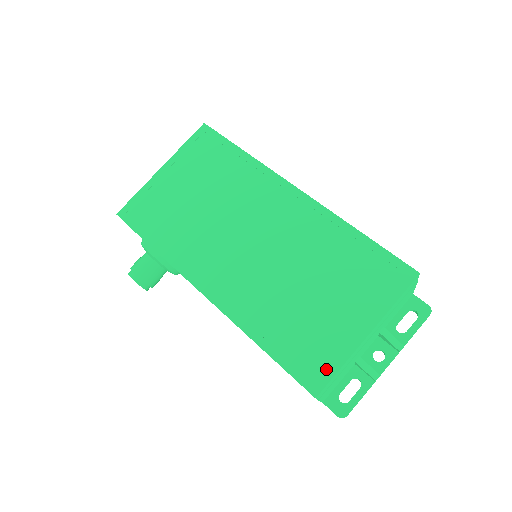
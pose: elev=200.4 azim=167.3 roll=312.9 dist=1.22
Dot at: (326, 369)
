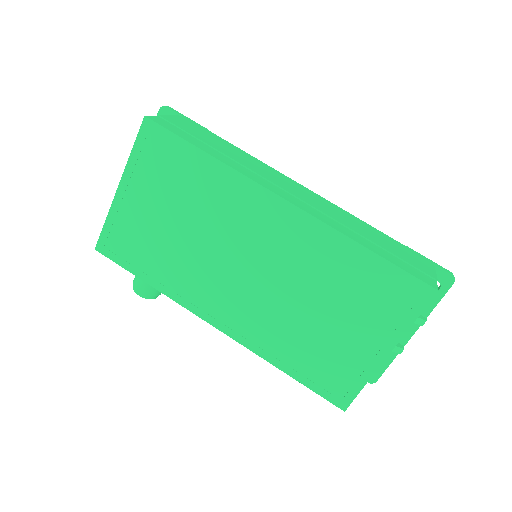
Dot at: (350, 388)
